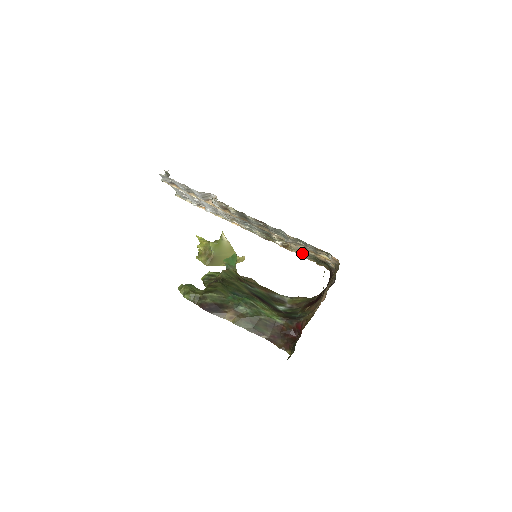
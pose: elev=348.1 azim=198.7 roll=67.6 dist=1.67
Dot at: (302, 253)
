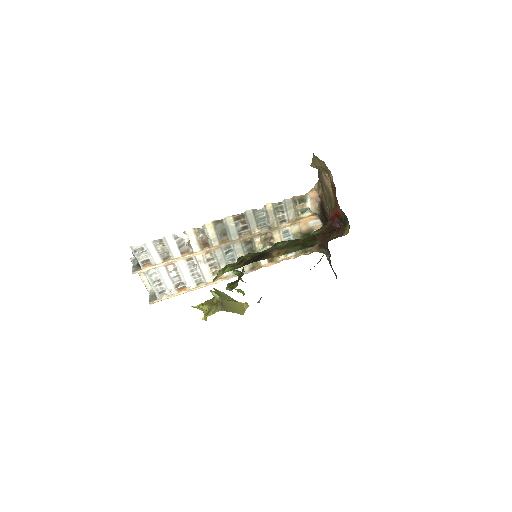
Dot at: occluded
